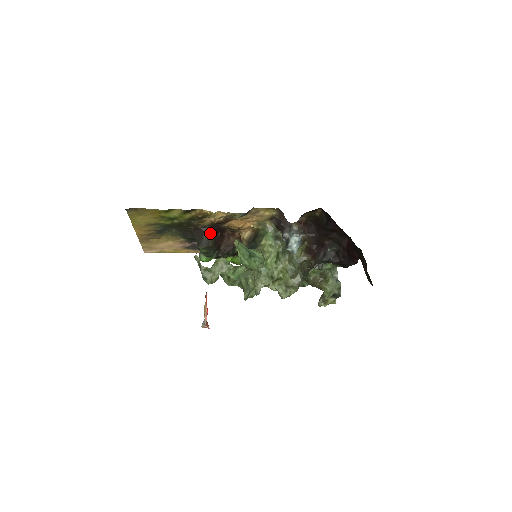
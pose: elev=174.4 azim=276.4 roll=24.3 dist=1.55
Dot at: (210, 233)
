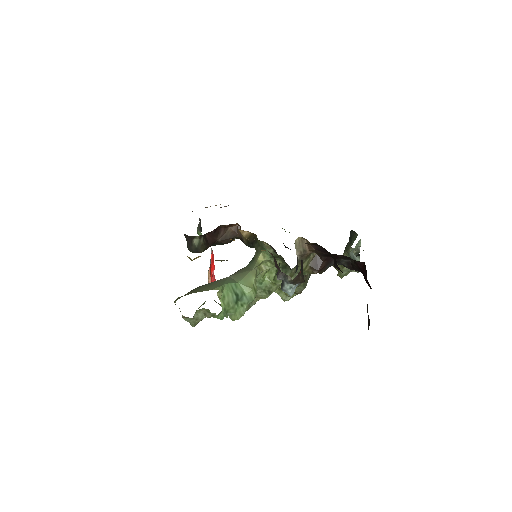
Dot at: (199, 241)
